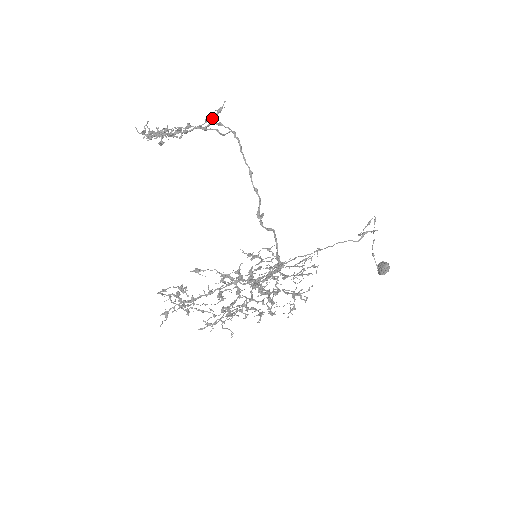
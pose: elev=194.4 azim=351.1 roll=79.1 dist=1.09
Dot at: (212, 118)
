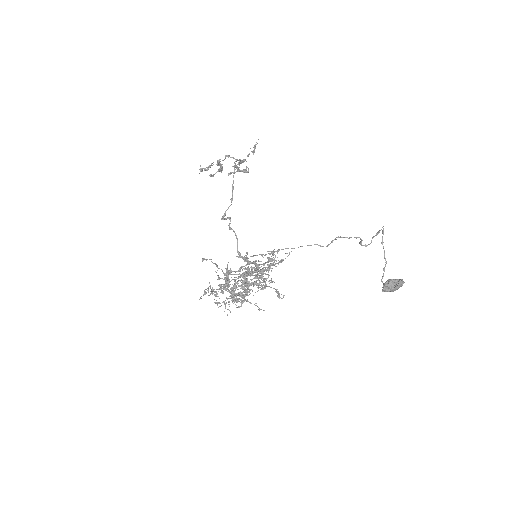
Dot at: occluded
